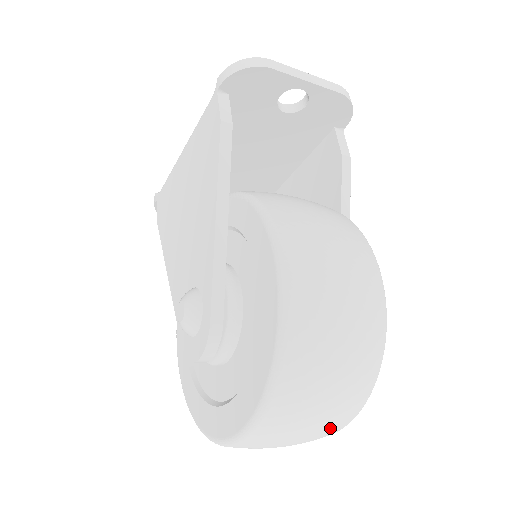
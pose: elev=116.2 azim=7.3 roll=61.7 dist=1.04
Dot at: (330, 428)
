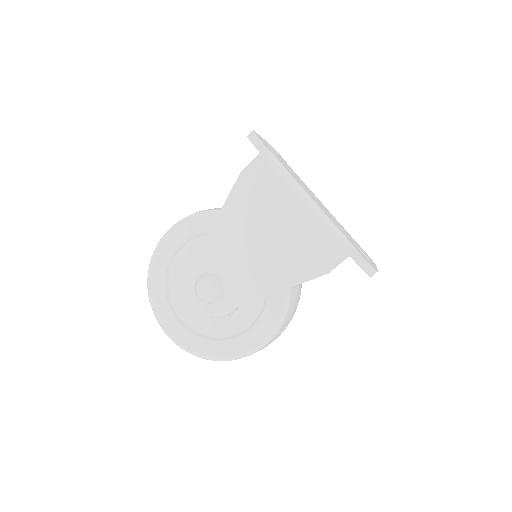
Dot at: occluded
